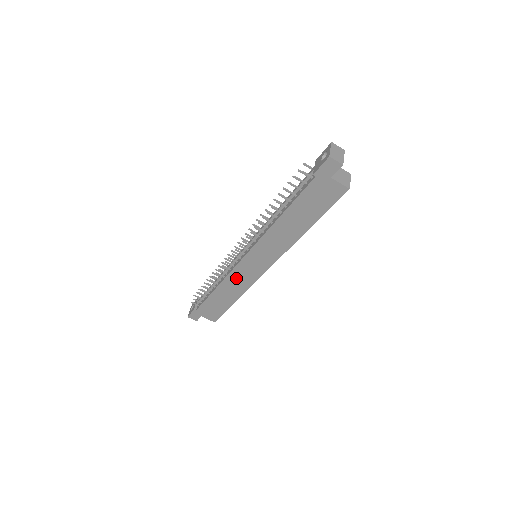
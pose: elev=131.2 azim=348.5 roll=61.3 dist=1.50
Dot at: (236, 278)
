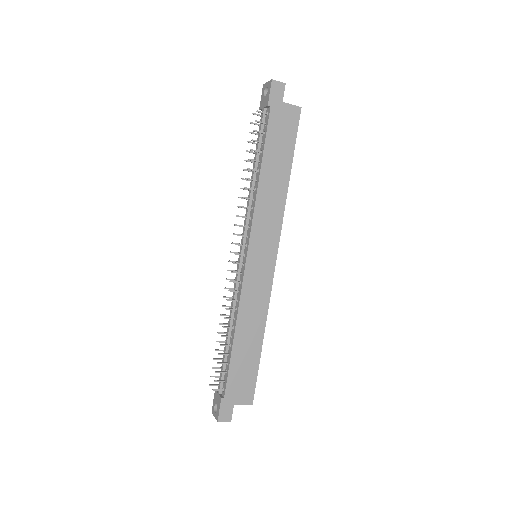
Dot at: (250, 297)
